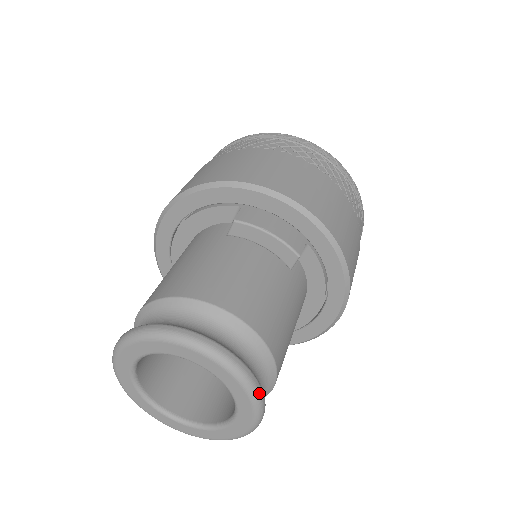
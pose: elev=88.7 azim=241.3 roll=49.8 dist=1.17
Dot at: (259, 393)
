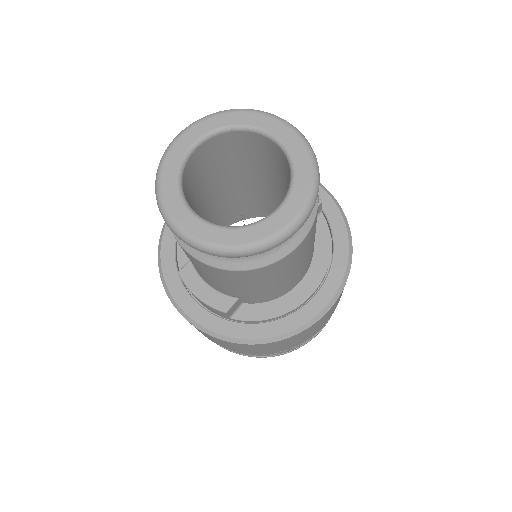
Dot at: (319, 173)
